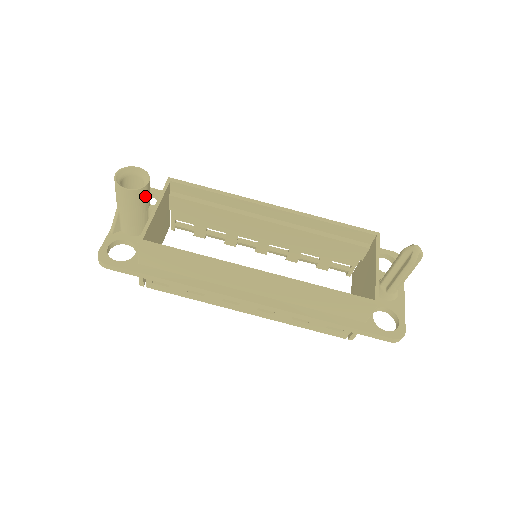
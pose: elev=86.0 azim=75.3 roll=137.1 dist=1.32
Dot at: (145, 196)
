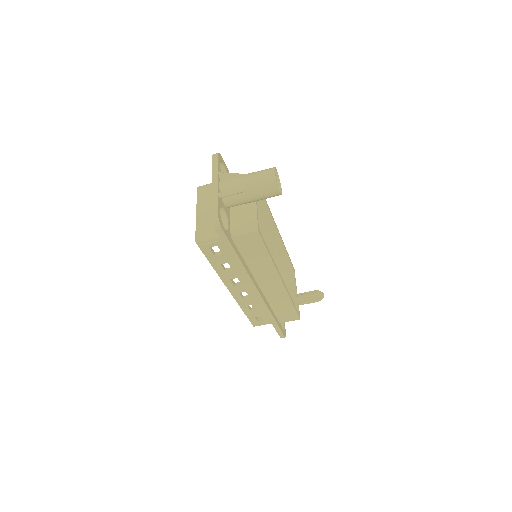
Dot at: occluded
